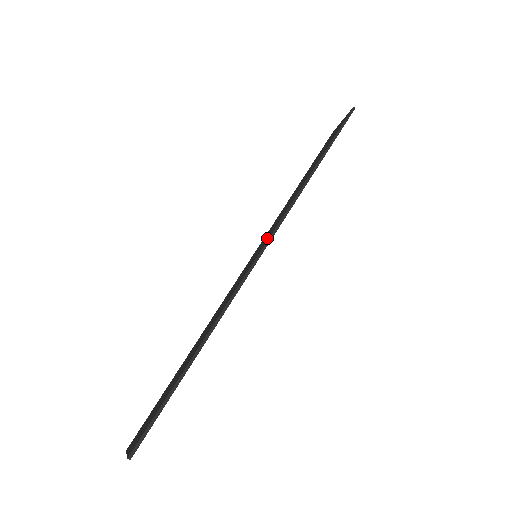
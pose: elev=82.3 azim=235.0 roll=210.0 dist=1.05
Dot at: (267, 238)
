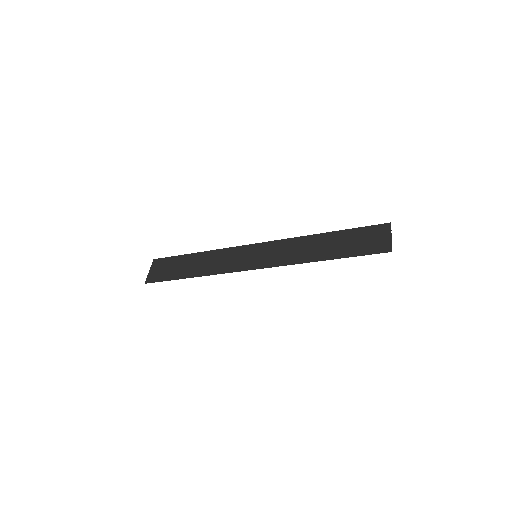
Dot at: (264, 261)
